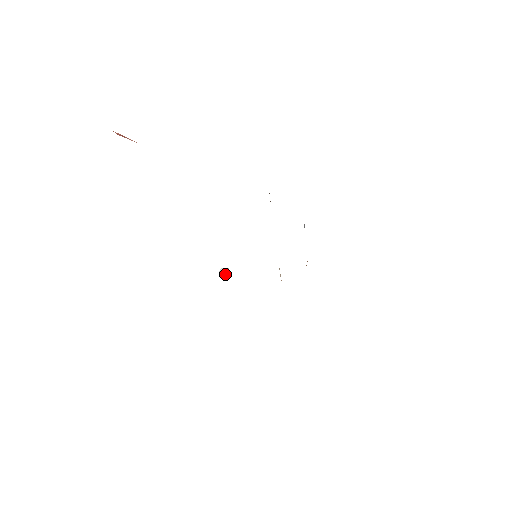
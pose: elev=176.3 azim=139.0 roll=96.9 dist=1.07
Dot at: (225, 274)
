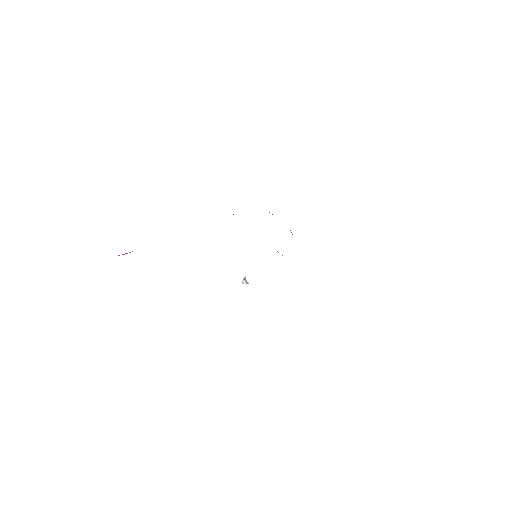
Dot at: (247, 282)
